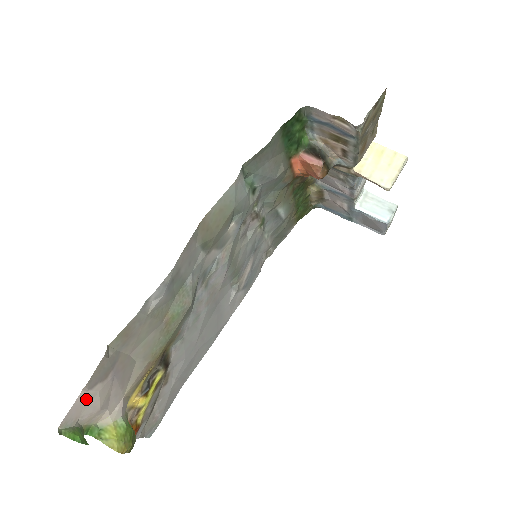
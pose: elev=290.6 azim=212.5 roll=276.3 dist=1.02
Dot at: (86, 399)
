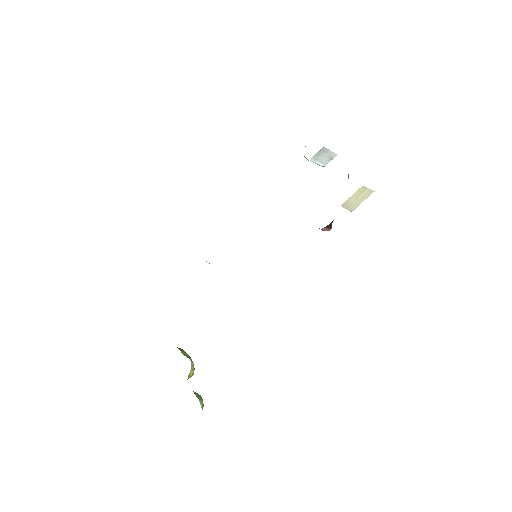
Dot at: occluded
